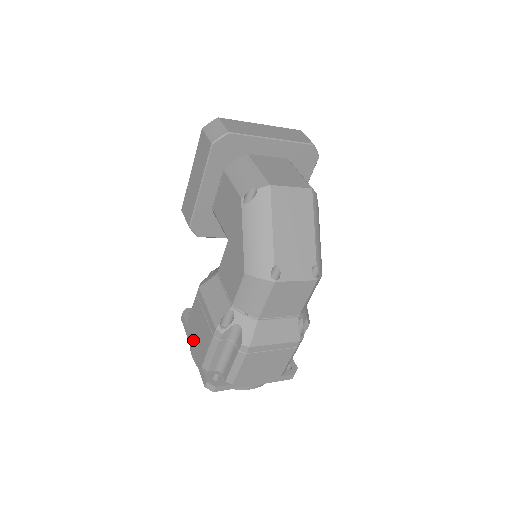
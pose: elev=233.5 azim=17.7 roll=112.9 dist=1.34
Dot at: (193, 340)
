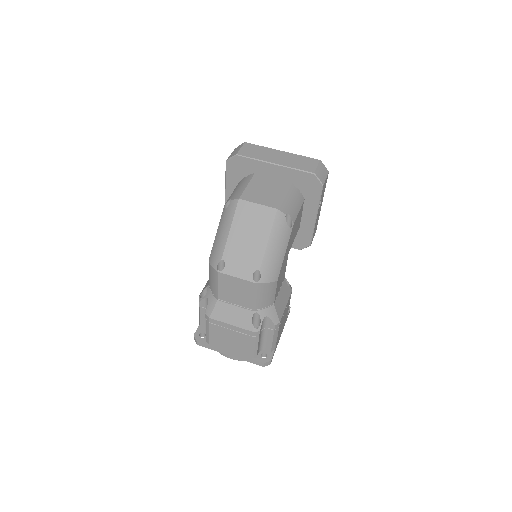
Dot at: occluded
